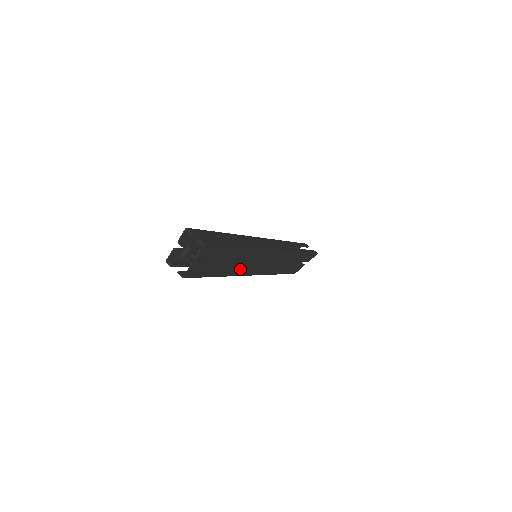
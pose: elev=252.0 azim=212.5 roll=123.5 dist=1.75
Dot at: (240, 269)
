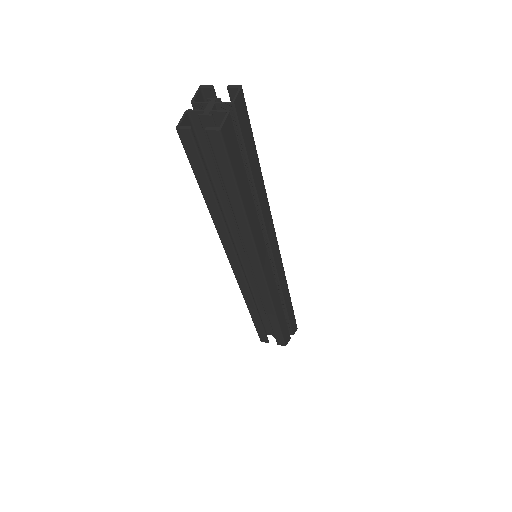
Dot at: (257, 231)
